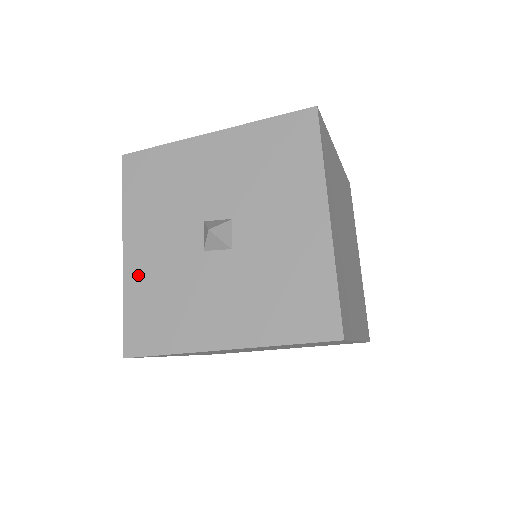
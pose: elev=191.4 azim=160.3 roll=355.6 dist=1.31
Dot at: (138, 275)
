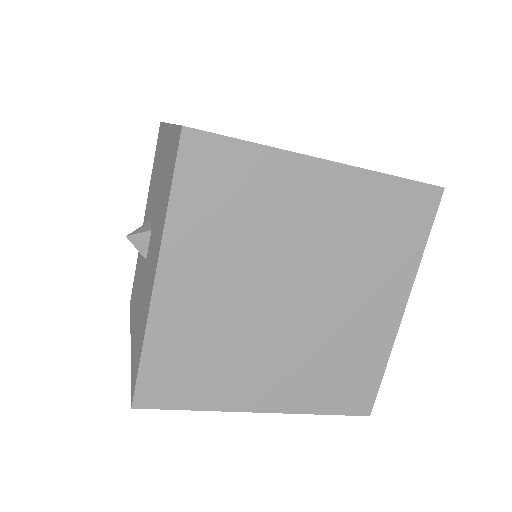
Dot at: (134, 339)
